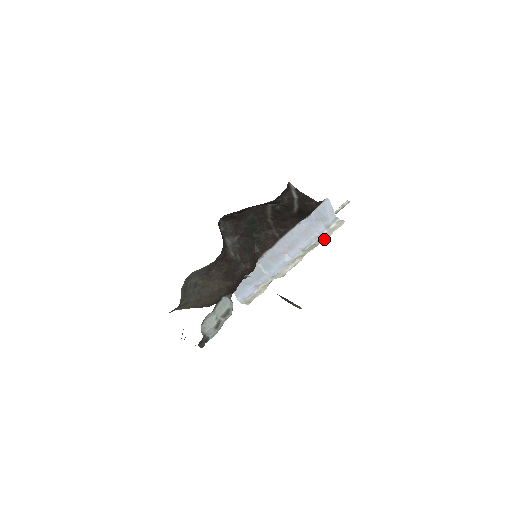
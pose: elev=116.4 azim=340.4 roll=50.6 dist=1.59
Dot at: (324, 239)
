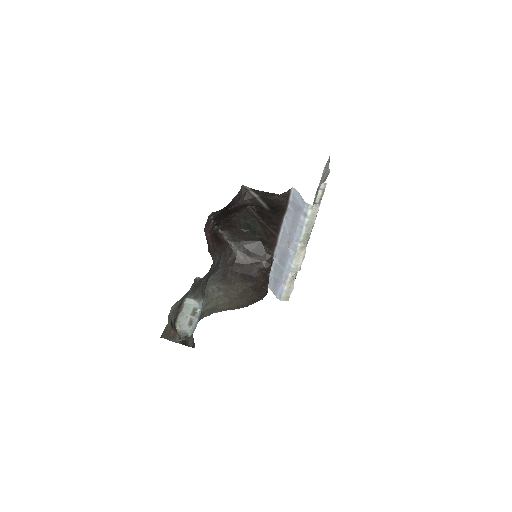
Dot at: (311, 227)
